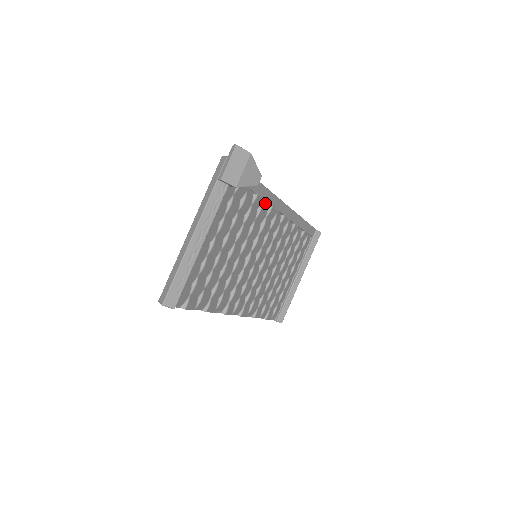
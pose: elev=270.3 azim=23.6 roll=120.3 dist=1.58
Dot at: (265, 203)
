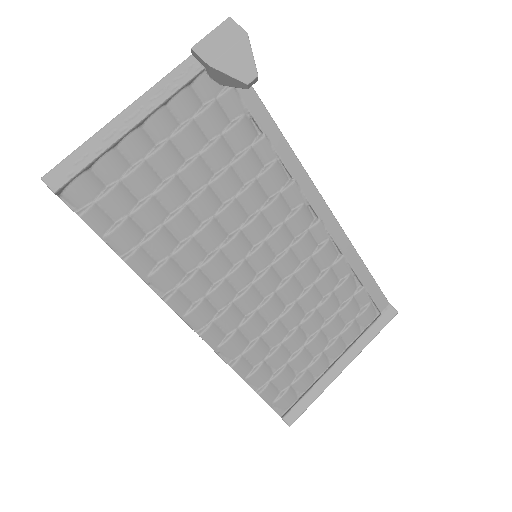
Dot at: (282, 167)
